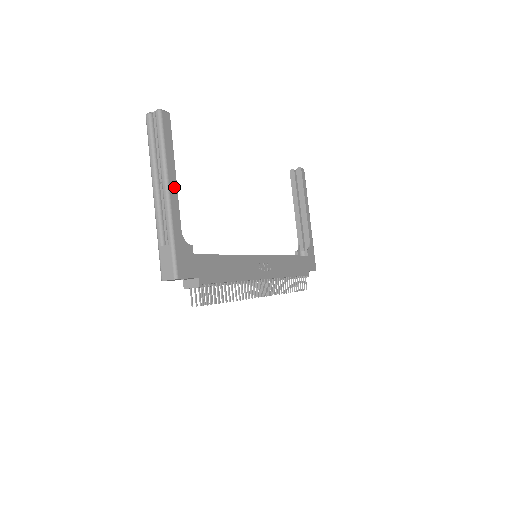
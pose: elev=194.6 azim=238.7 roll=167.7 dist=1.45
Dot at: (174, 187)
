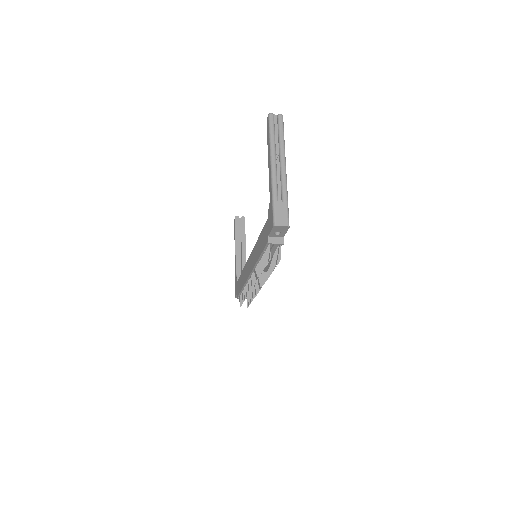
Dot at: occluded
